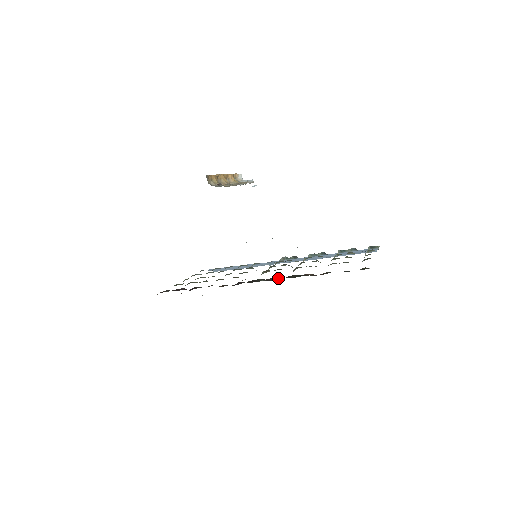
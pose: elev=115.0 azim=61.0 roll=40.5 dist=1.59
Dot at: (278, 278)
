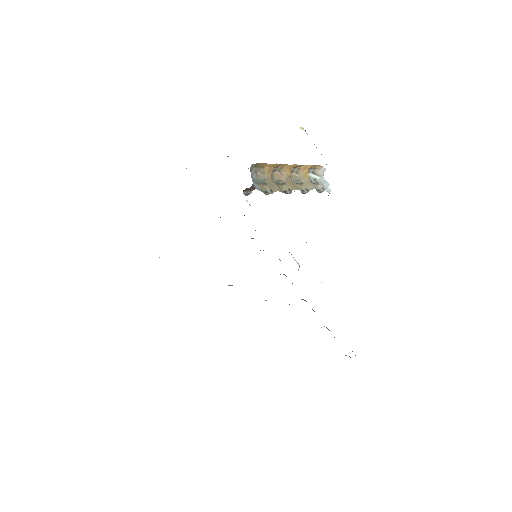
Dot at: occluded
